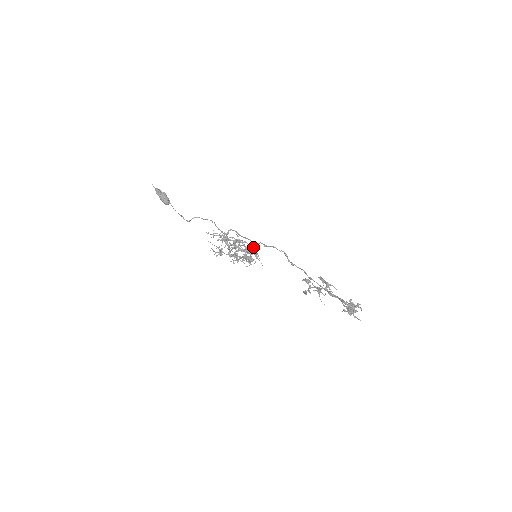
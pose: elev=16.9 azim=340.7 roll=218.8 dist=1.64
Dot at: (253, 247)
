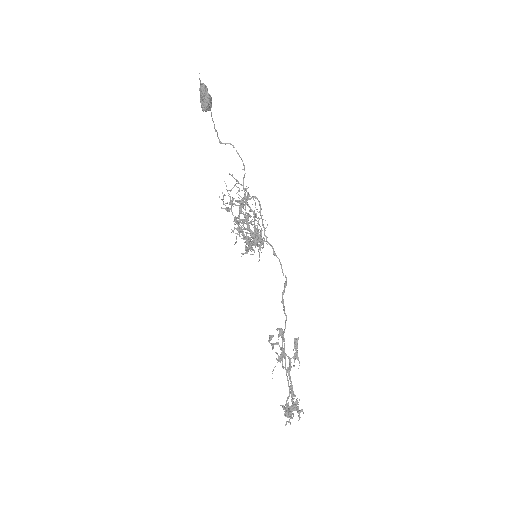
Dot at: (263, 238)
